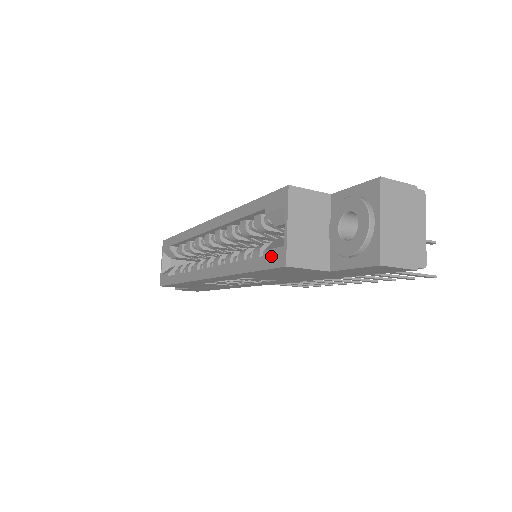
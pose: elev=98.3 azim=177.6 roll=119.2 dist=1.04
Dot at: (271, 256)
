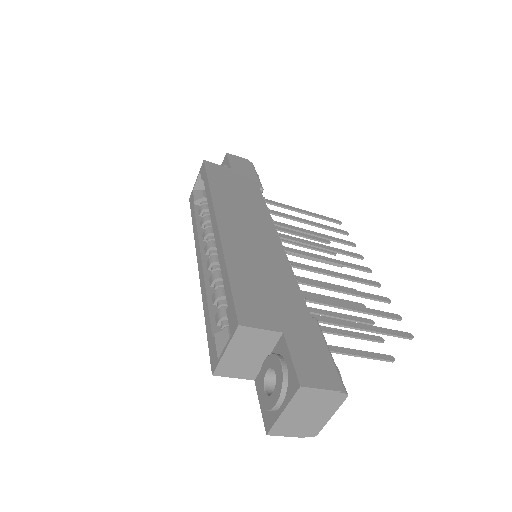
Dot at: (213, 349)
